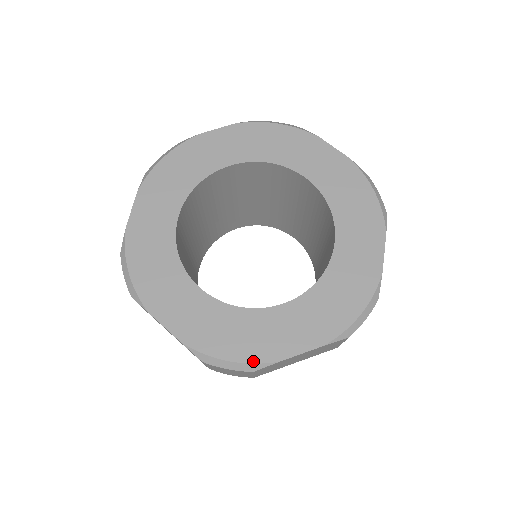
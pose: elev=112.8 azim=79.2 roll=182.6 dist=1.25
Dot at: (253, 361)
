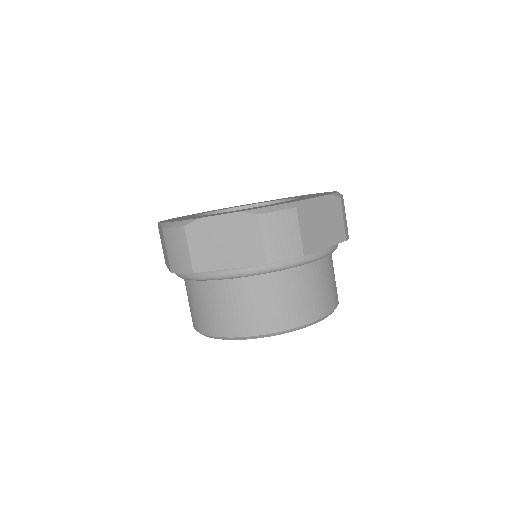
Dot at: (291, 202)
